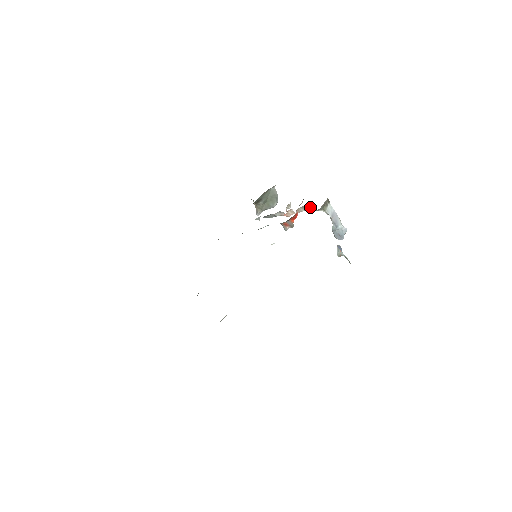
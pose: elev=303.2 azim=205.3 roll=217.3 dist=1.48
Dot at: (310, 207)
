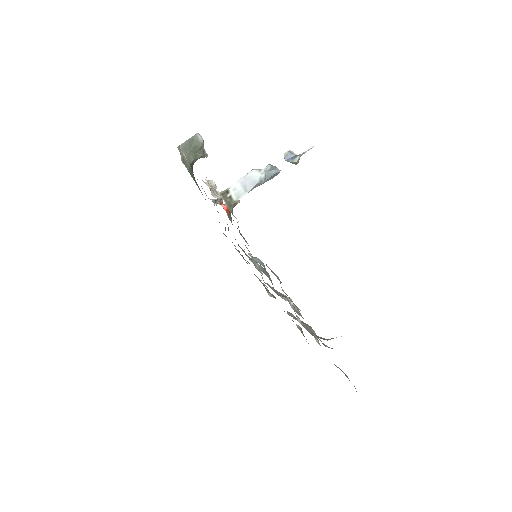
Dot at: occluded
